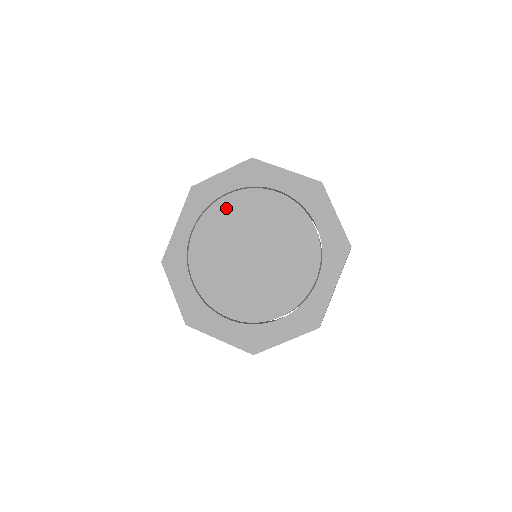
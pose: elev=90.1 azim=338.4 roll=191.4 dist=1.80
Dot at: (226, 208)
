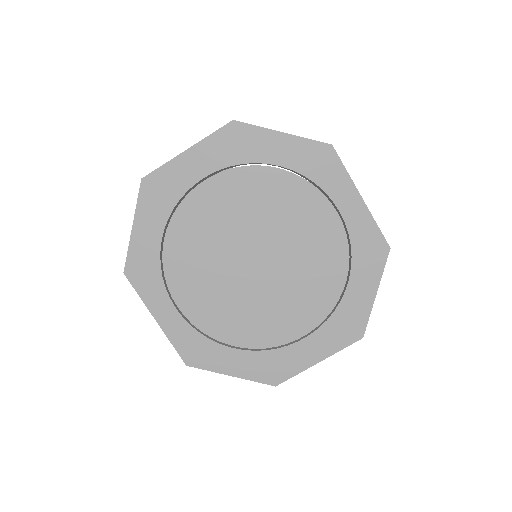
Dot at: (179, 252)
